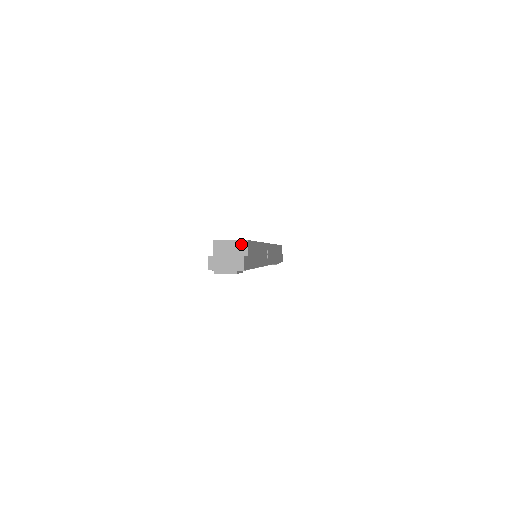
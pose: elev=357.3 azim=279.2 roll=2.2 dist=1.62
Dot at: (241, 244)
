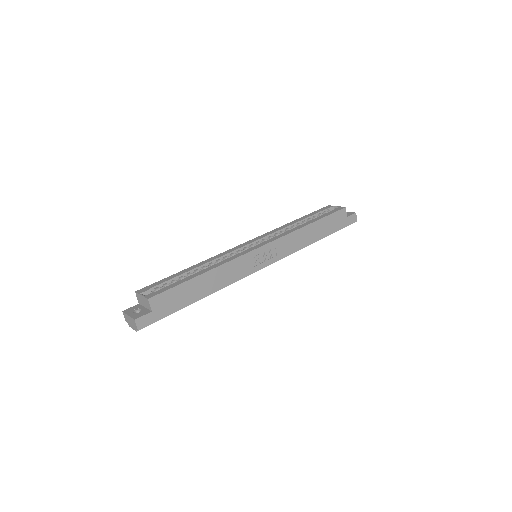
Dot at: (146, 301)
